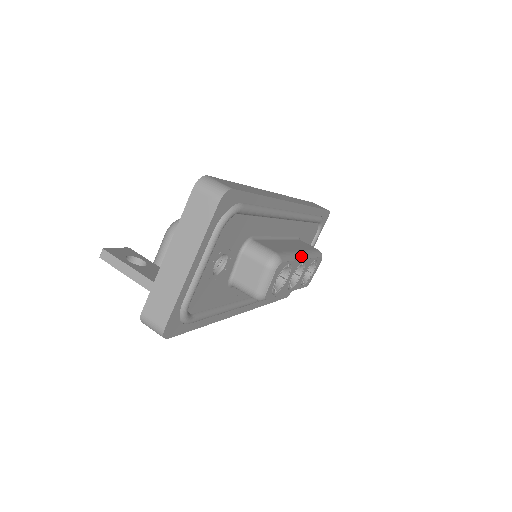
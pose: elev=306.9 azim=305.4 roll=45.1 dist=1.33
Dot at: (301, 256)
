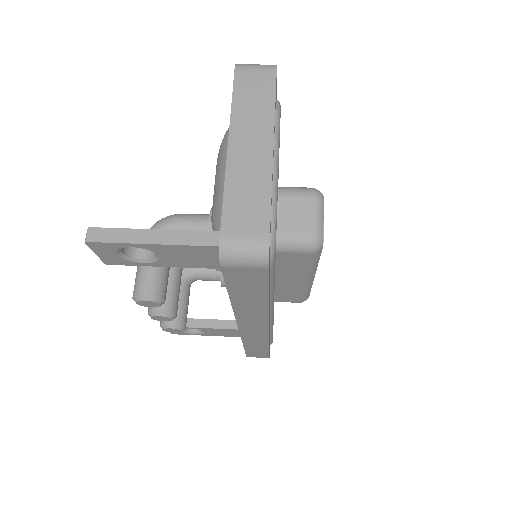
Dot at: occluded
